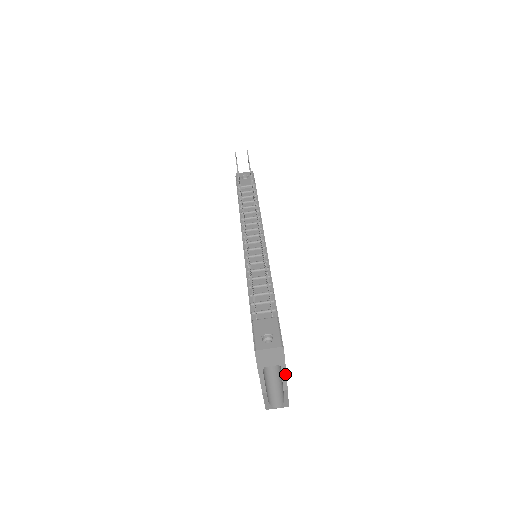
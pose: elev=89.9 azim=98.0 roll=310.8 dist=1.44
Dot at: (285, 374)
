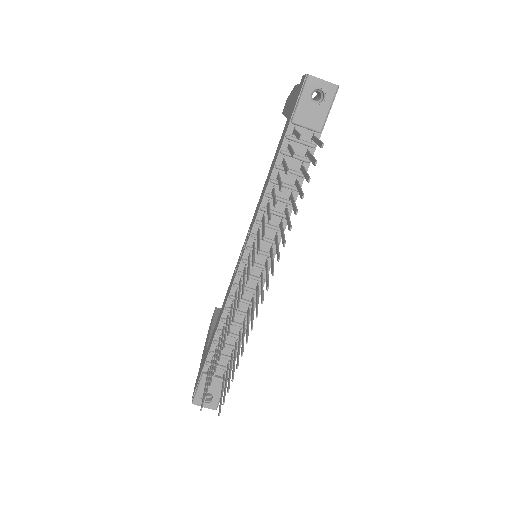
Dot at: occluded
